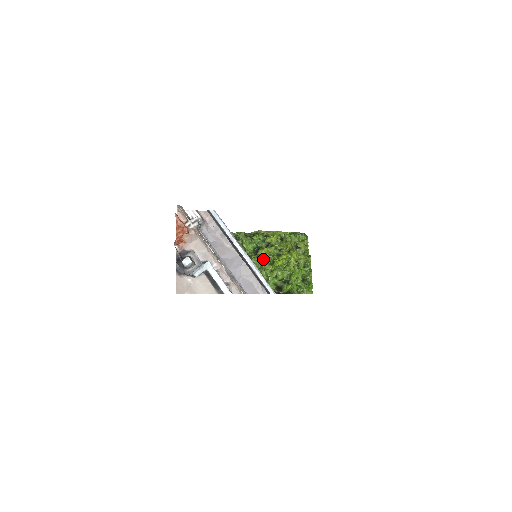
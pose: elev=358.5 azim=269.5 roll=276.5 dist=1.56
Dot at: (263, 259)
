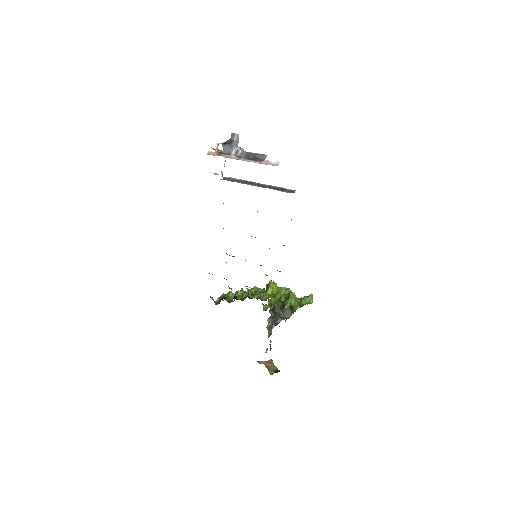
Dot at: (256, 290)
